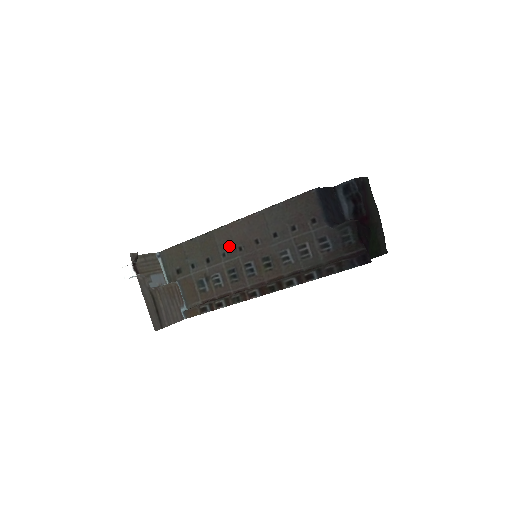
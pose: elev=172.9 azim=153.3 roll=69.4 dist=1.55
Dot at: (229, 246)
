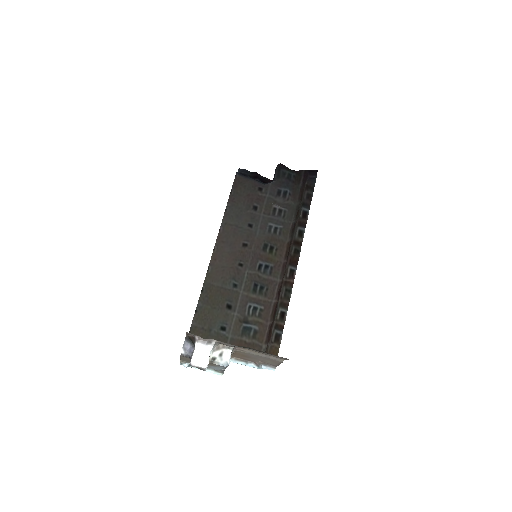
Dot at: (231, 274)
